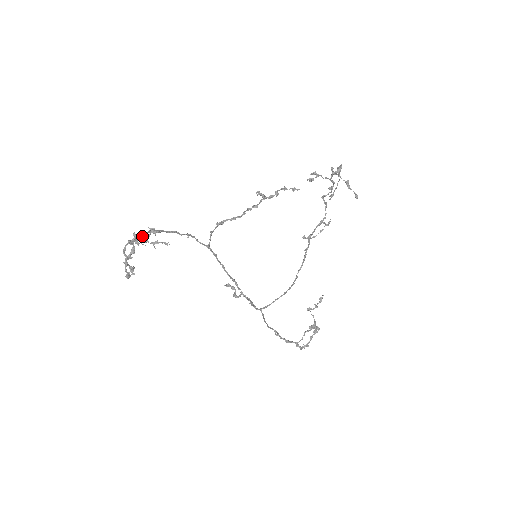
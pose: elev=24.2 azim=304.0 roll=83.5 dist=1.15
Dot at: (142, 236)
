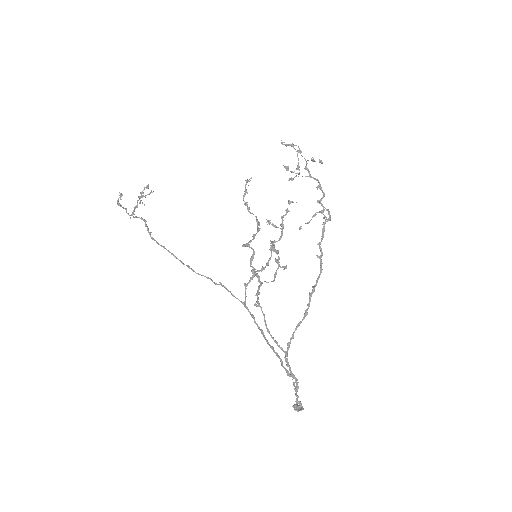
Dot at: (141, 192)
